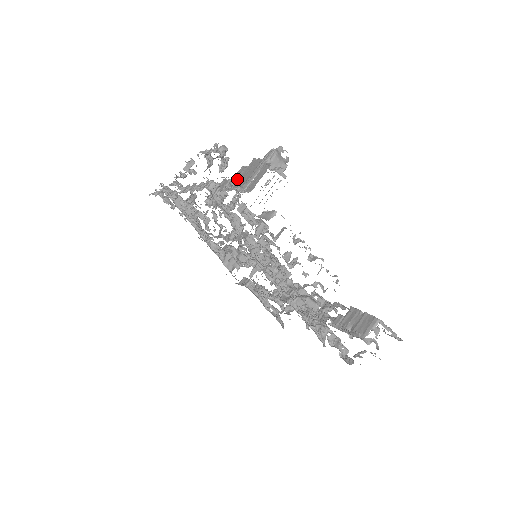
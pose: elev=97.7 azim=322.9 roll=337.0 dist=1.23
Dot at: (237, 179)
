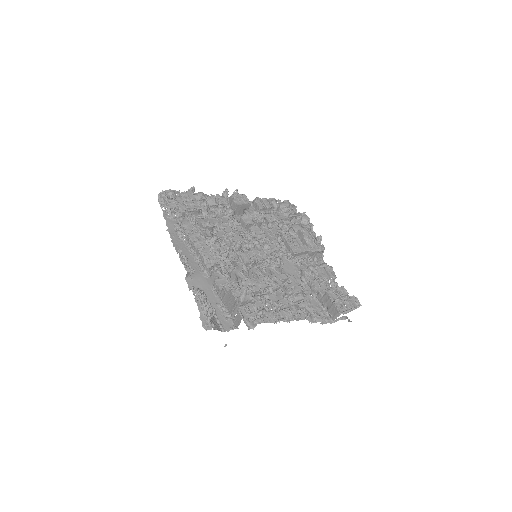
Dot at: (225, 298)
